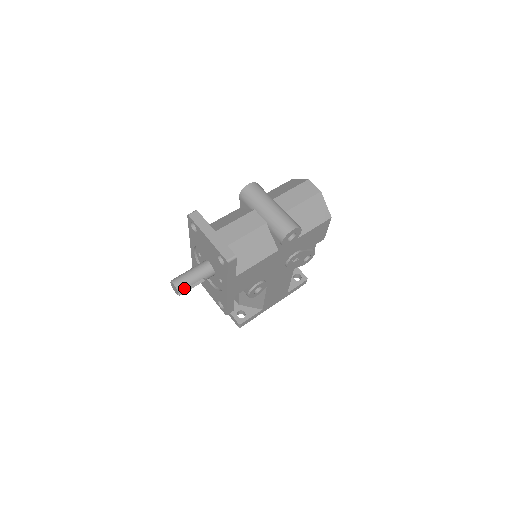
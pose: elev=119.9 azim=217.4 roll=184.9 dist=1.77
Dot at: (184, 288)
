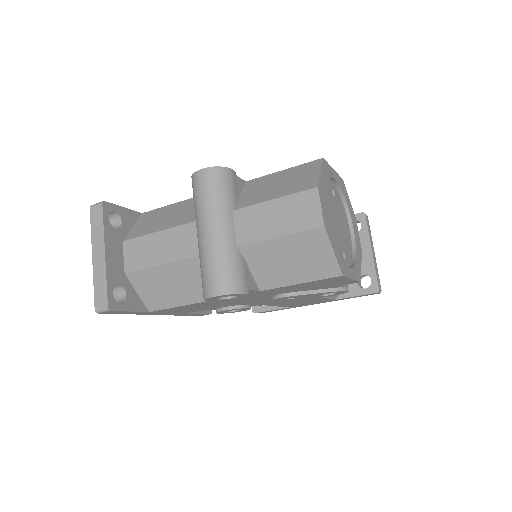
Dot at: occluded
